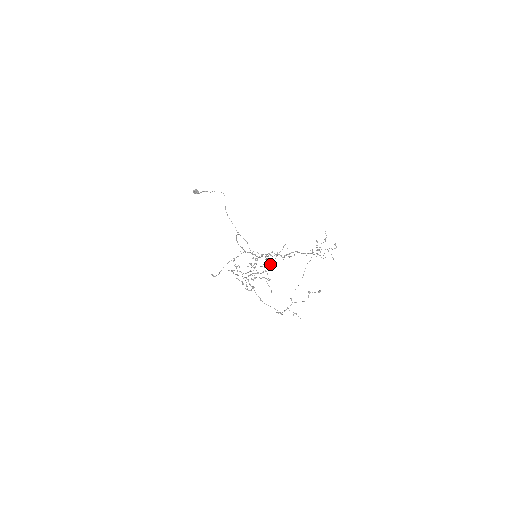
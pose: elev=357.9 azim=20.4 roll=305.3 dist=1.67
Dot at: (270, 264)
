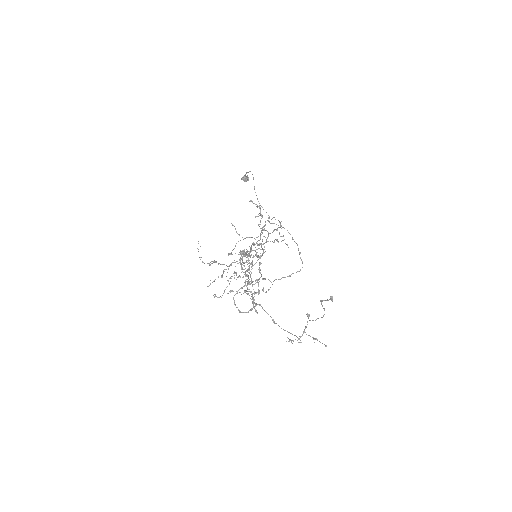
Dot at: occluded
